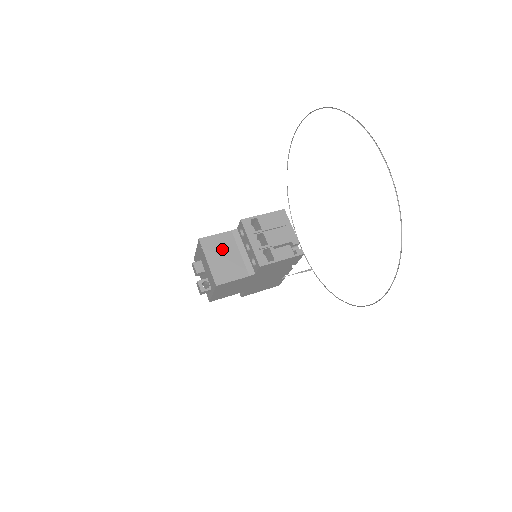
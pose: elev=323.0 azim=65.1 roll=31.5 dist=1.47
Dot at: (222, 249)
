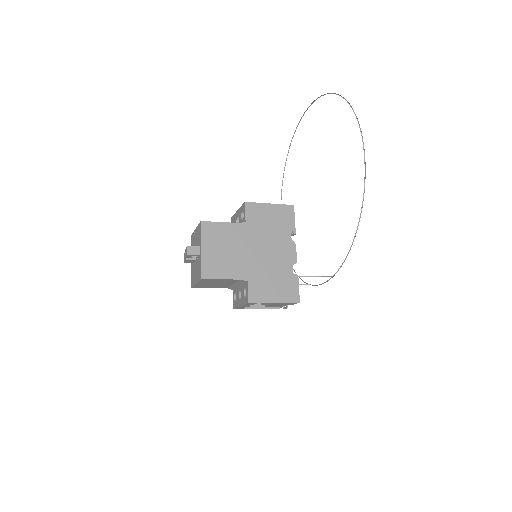
Dot at: occluded
